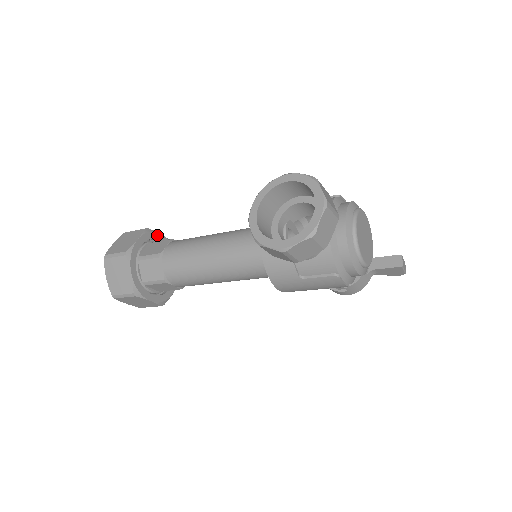
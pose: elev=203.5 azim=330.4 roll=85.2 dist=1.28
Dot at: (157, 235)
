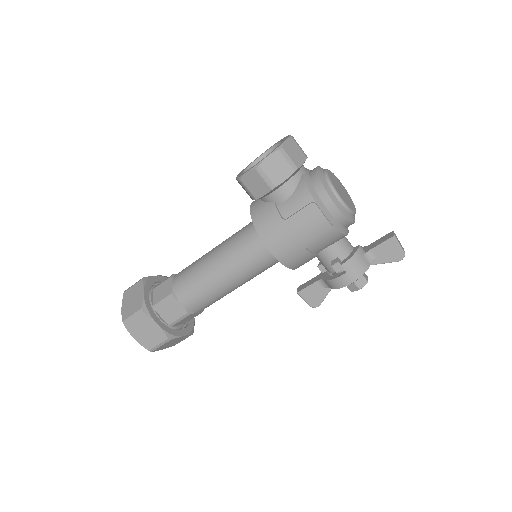
Dot at: occluded
